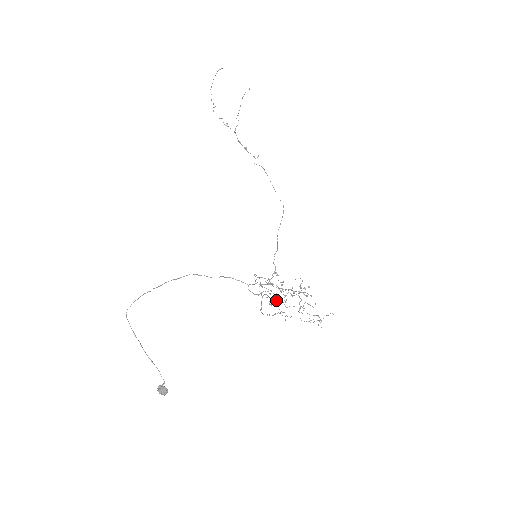
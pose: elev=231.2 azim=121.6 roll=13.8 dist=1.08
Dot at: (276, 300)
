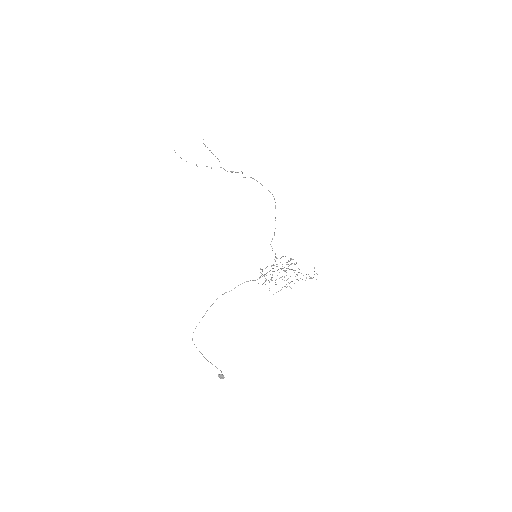
Dot at: occluded
